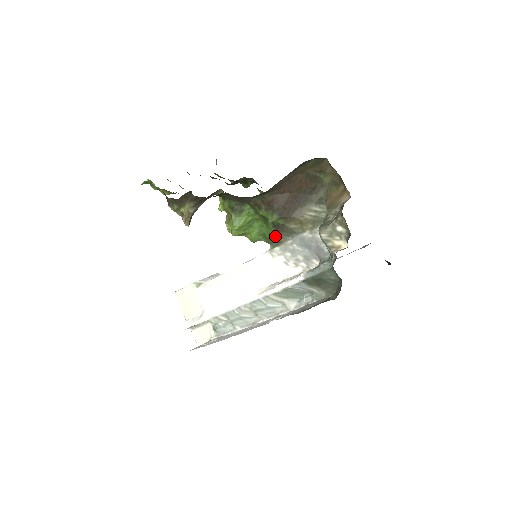
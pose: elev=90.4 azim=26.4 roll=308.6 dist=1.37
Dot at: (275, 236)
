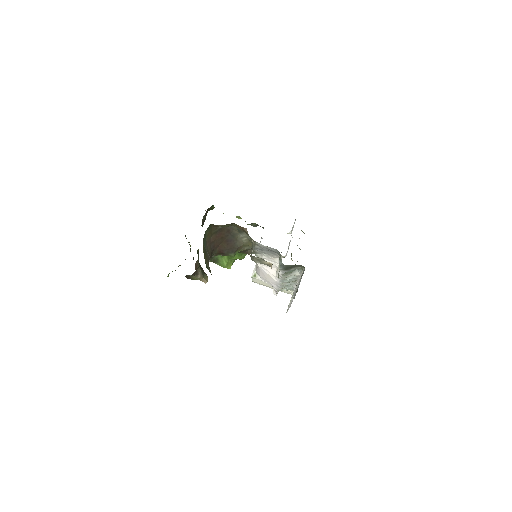
Dot at: occluded
